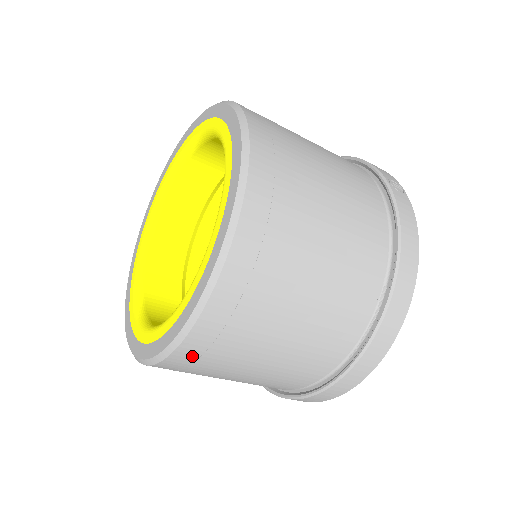
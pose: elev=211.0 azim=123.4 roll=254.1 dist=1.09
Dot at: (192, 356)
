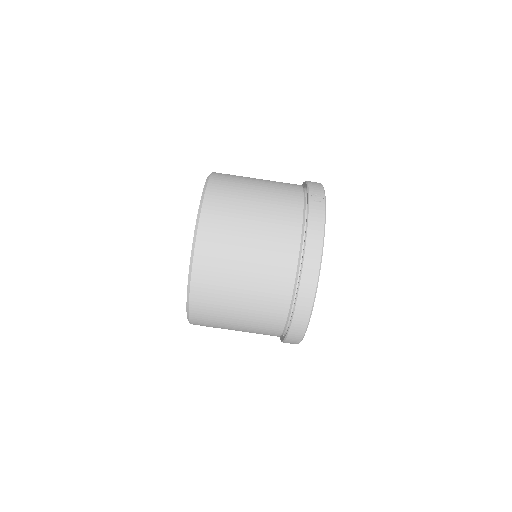
Dot at: (200, 315)
